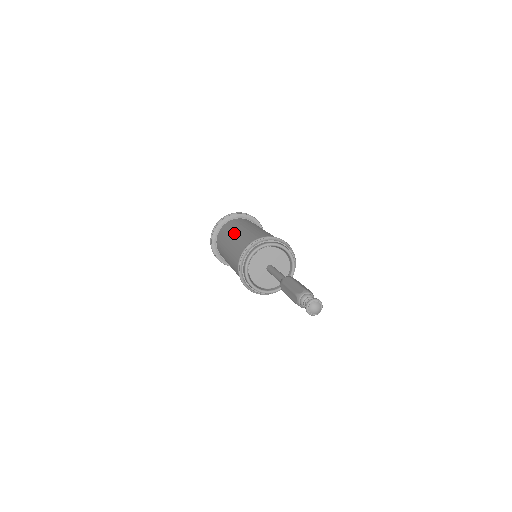
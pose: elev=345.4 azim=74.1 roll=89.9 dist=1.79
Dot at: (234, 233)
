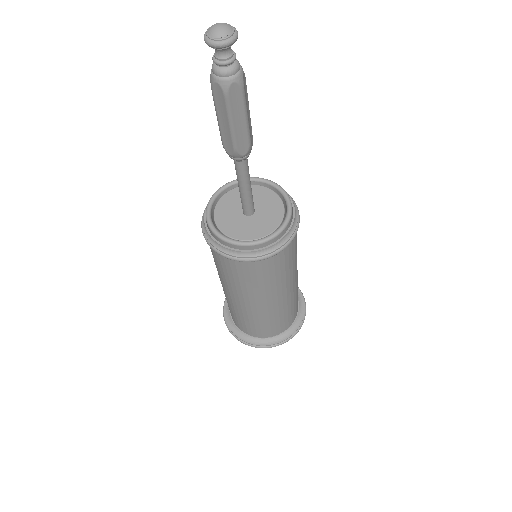
Dot at: occluded
